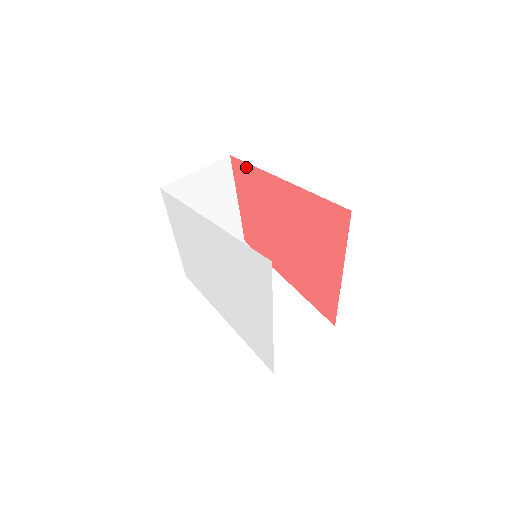
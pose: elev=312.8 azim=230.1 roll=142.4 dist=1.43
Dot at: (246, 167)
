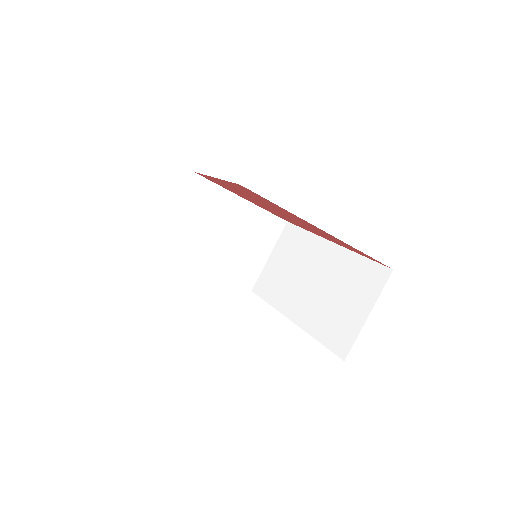
Dot at: (204, 176)
